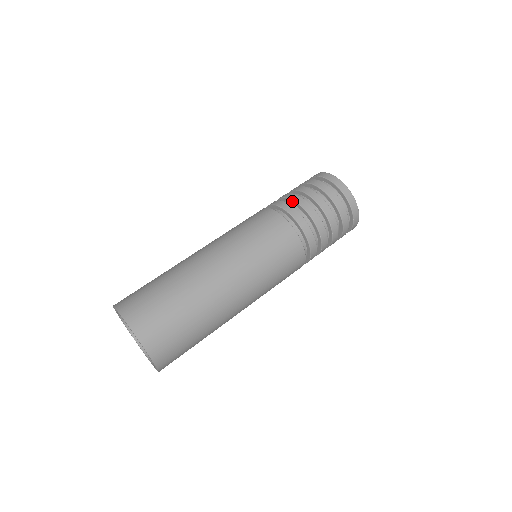
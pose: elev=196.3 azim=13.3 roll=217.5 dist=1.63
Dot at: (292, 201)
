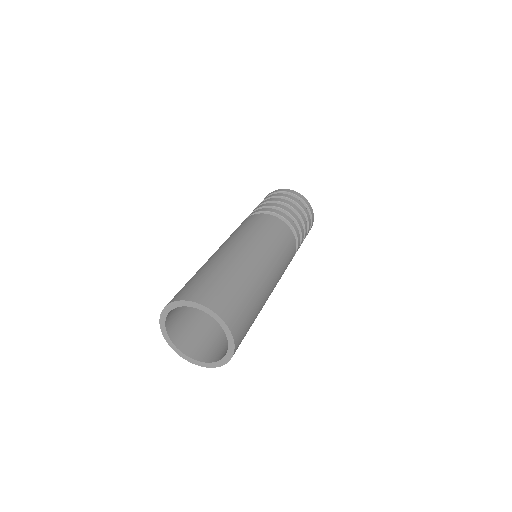
Dot at: occluded
